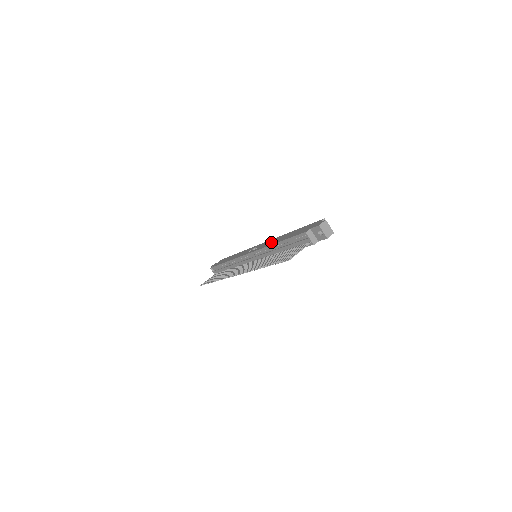
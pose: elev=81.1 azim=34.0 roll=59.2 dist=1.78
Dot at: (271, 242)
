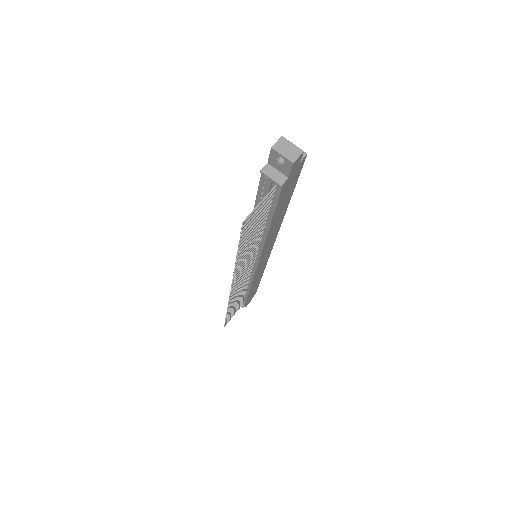
Dot at: occluded
